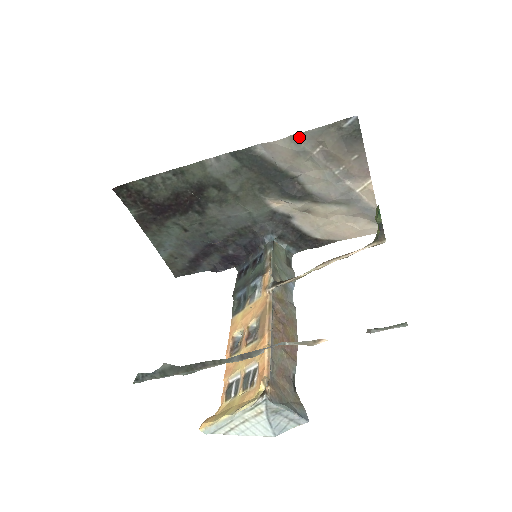
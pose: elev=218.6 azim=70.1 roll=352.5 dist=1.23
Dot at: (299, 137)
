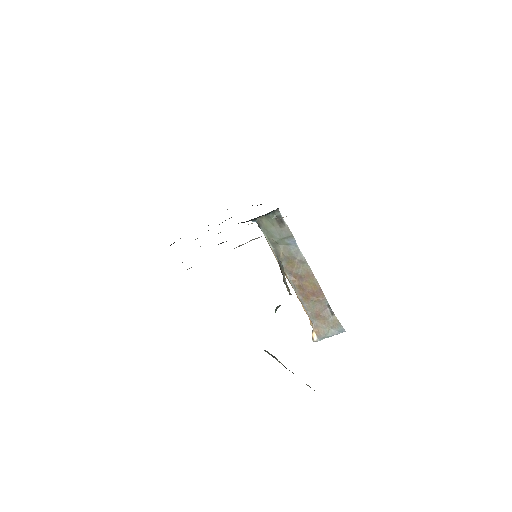
Dot at: occluded
